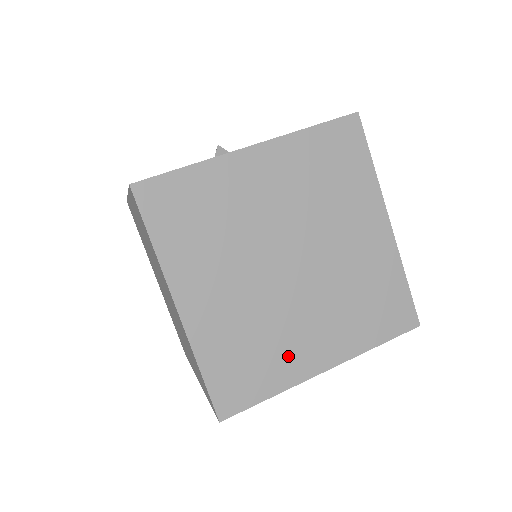
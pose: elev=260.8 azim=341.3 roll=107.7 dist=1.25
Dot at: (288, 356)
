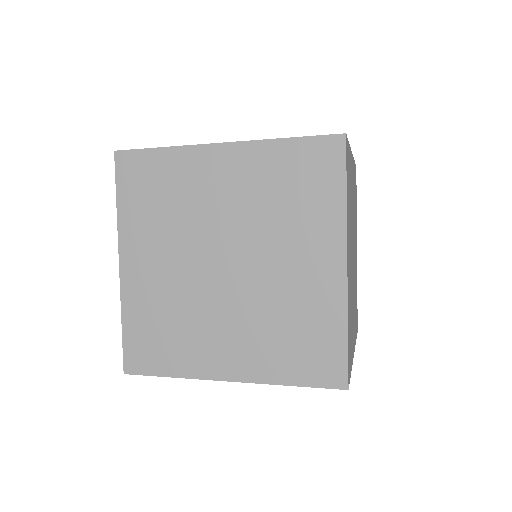
Dot at: (197, 349)
